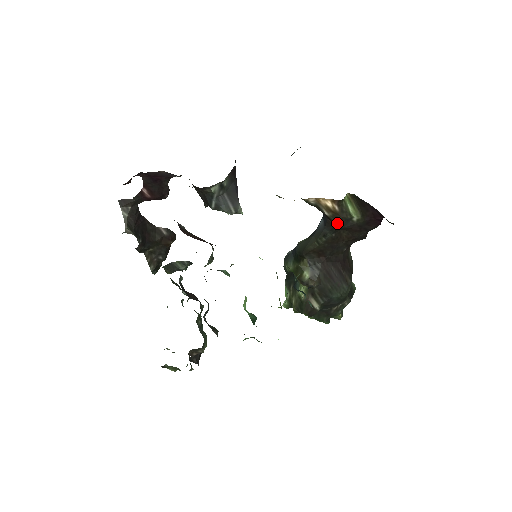
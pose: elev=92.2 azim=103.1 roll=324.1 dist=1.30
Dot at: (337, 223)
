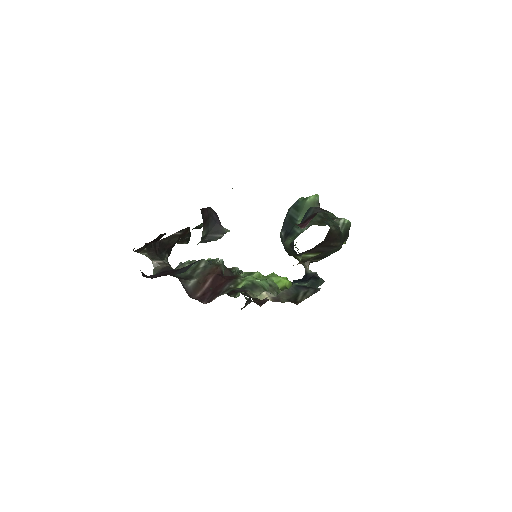
Dot at: occluded
